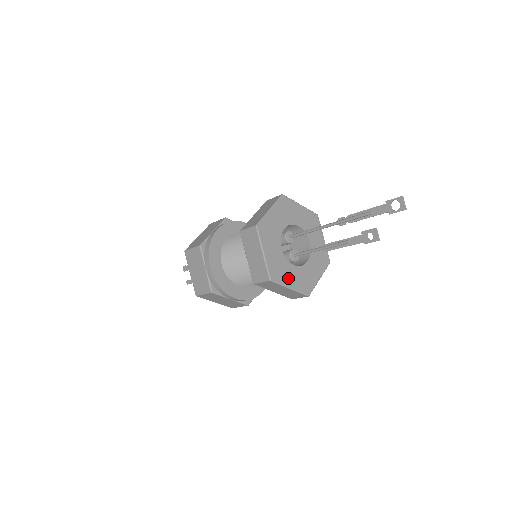
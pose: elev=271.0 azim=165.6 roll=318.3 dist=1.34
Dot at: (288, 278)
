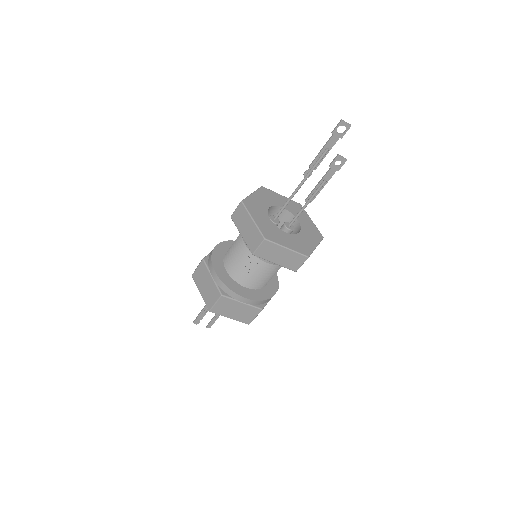
Dot at: (309, 243)
